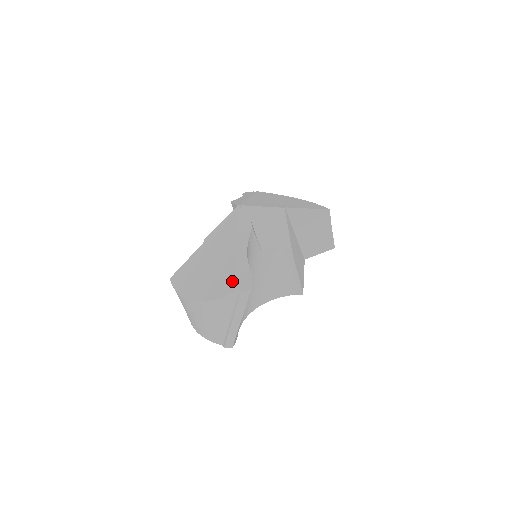
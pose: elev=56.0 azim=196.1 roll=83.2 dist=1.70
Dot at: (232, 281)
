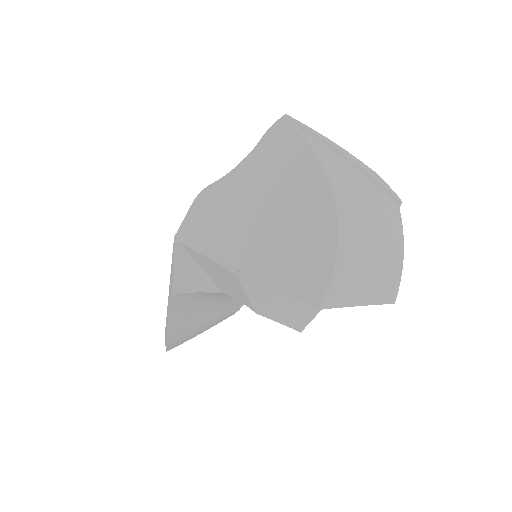
Dot at: occluded
